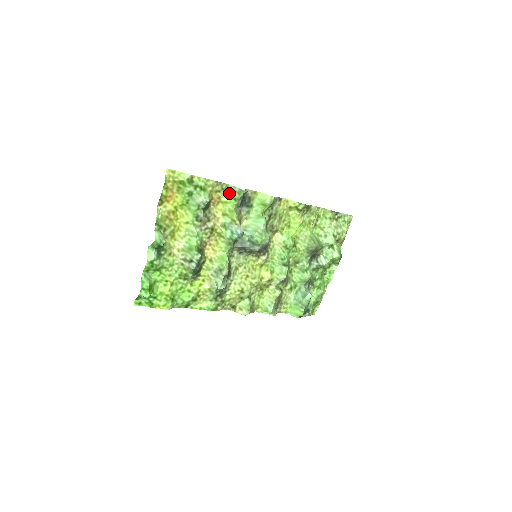
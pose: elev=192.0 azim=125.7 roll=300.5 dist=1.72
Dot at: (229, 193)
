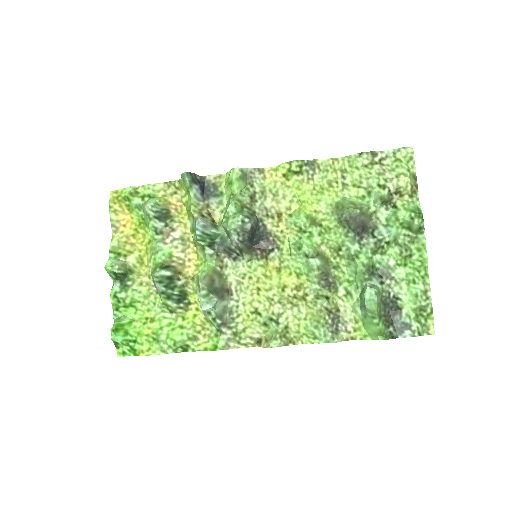
Dot at: (184, 189)
